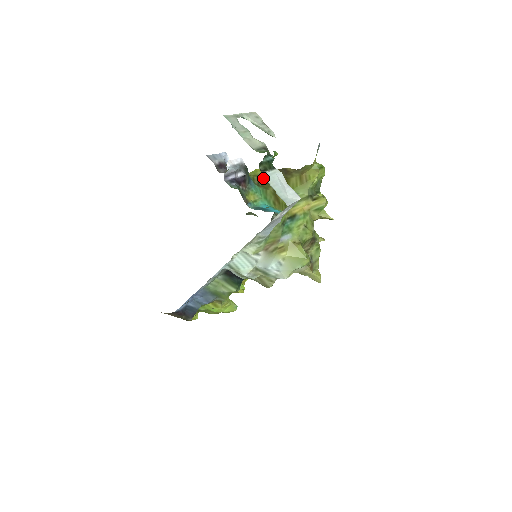
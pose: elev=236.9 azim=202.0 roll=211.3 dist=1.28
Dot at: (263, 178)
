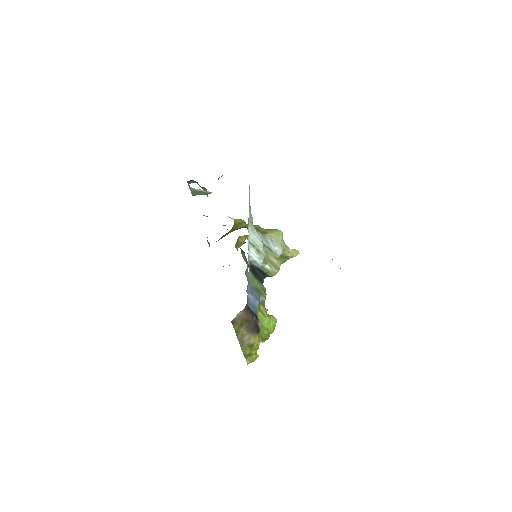
Dot at: occluded
